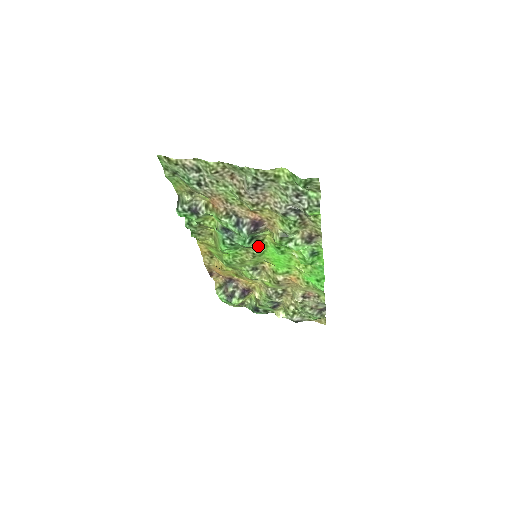
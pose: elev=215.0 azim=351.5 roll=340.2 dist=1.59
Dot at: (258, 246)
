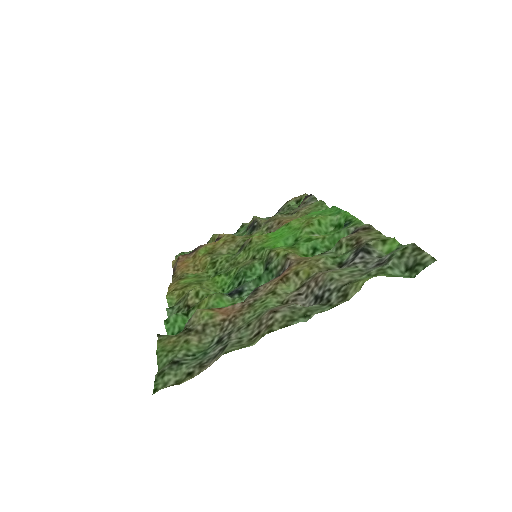
Dot at: (264, 257)
